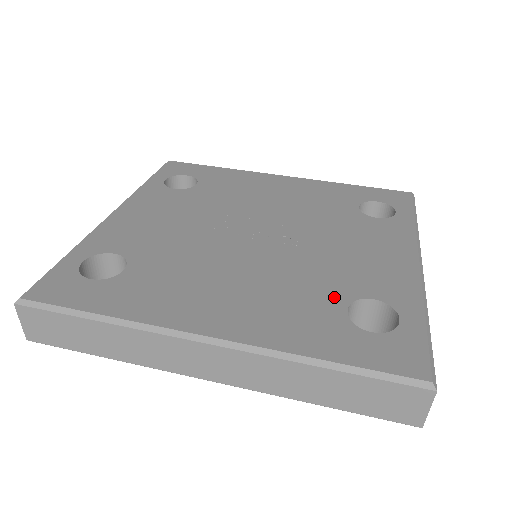
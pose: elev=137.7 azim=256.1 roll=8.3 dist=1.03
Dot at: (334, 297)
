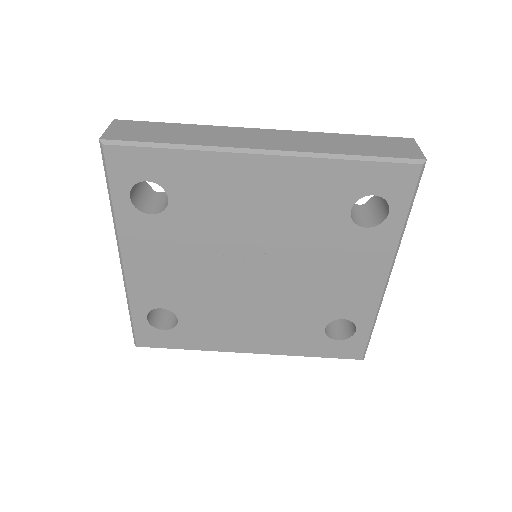
Dot at: (317, 322)
